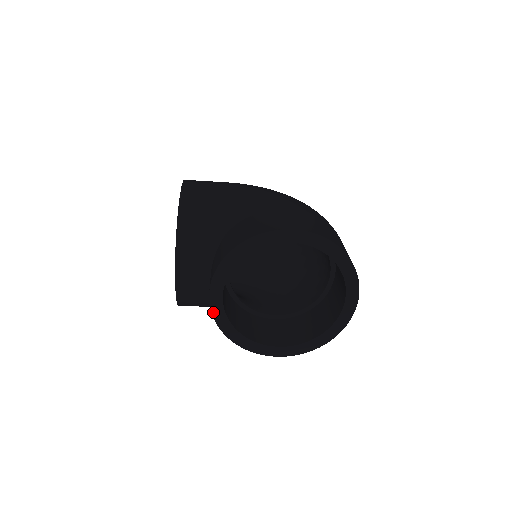
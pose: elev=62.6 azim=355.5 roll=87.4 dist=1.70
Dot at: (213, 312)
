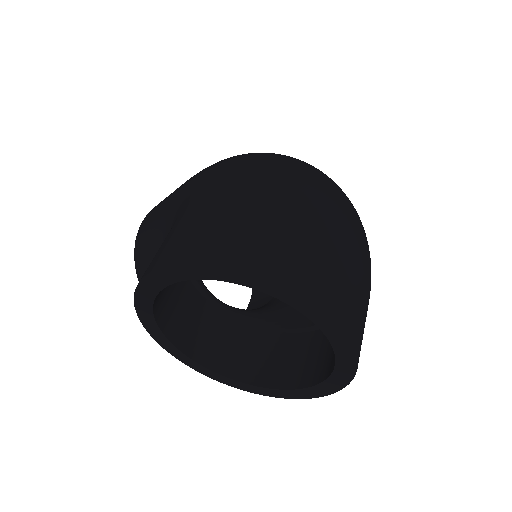
Dot at: (203, 373)
